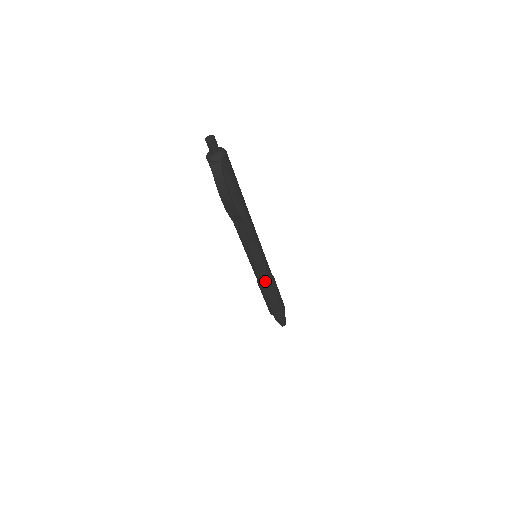
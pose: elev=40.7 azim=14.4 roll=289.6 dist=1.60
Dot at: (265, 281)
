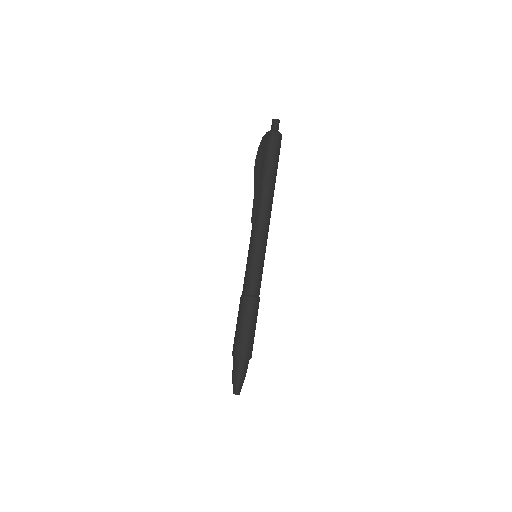
Dot at: (248, 288)
